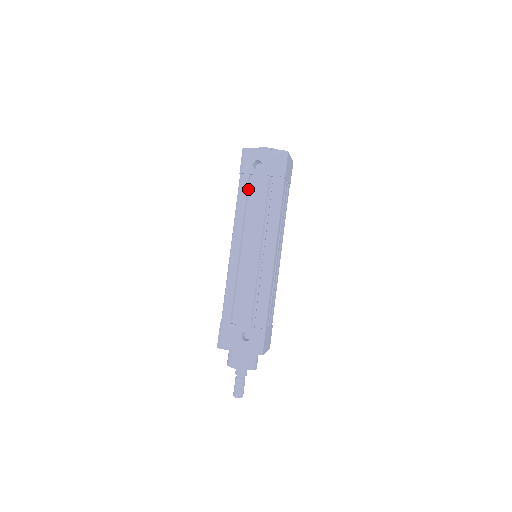
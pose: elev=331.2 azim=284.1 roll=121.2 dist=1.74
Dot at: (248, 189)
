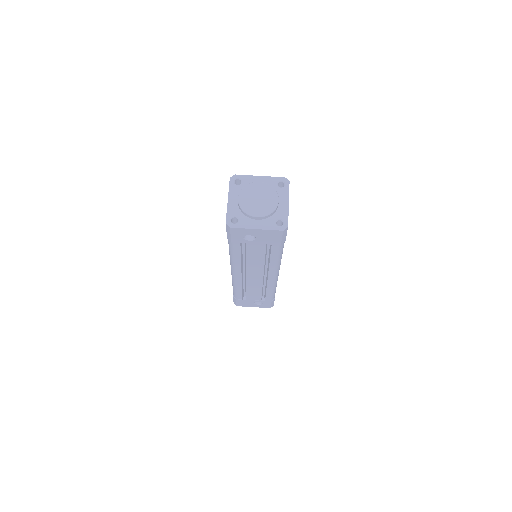
Dot at: (241, 247)
